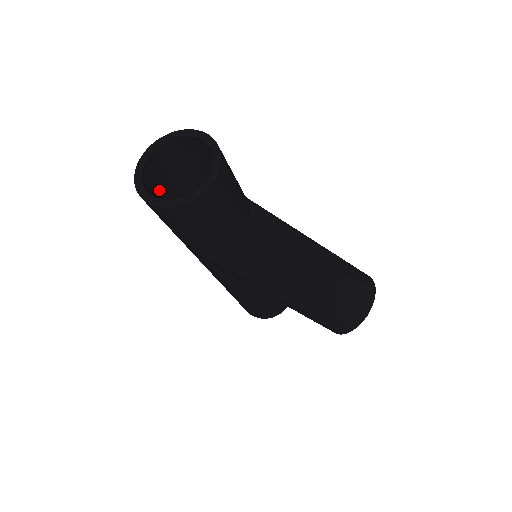
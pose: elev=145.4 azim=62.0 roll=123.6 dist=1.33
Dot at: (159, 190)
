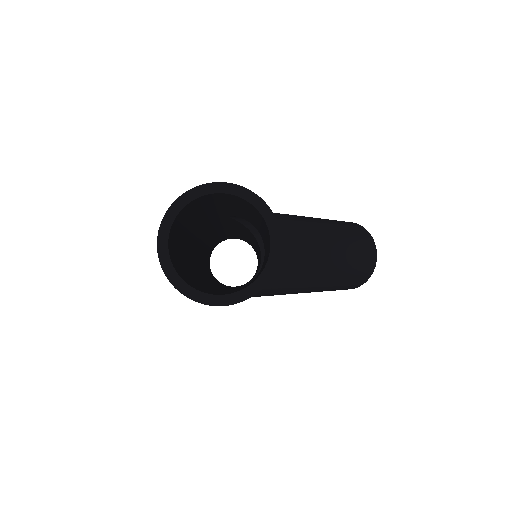
Dot at: (179, 264)
